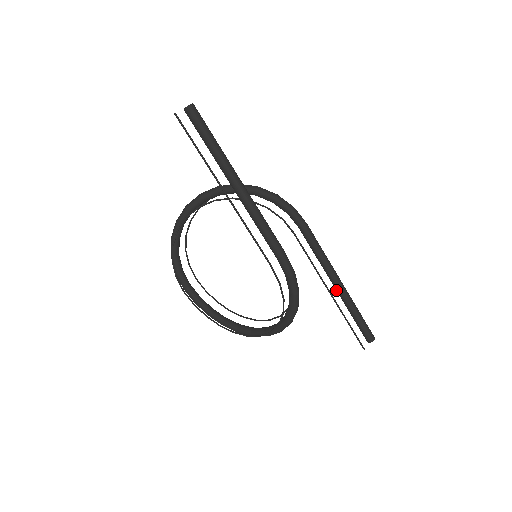
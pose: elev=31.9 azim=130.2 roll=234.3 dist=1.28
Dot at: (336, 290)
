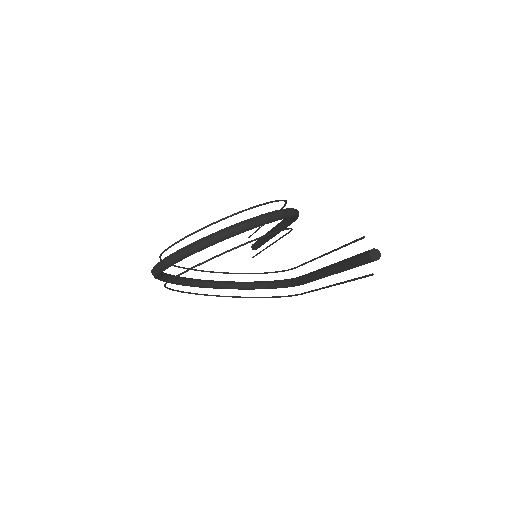
Dot at: (267, 239)
